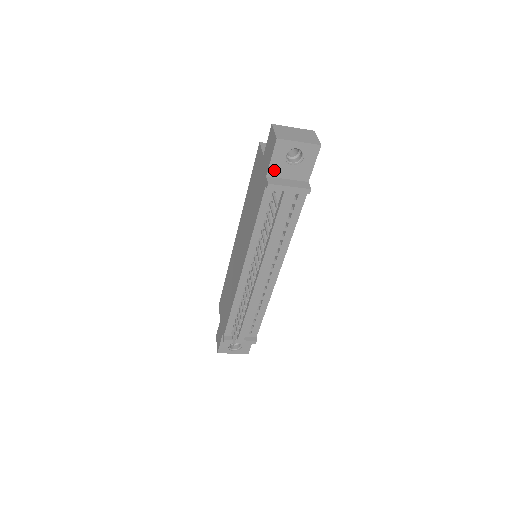
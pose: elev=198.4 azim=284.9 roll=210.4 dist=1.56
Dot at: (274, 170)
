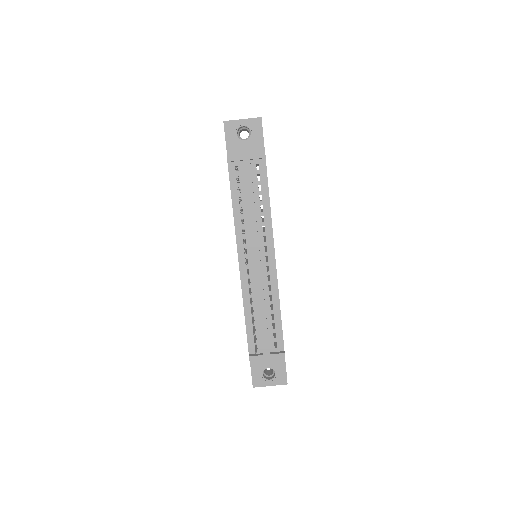
Dot at: (232, 150)
